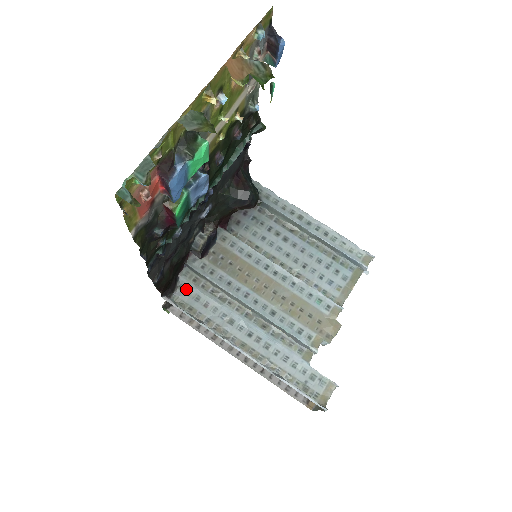
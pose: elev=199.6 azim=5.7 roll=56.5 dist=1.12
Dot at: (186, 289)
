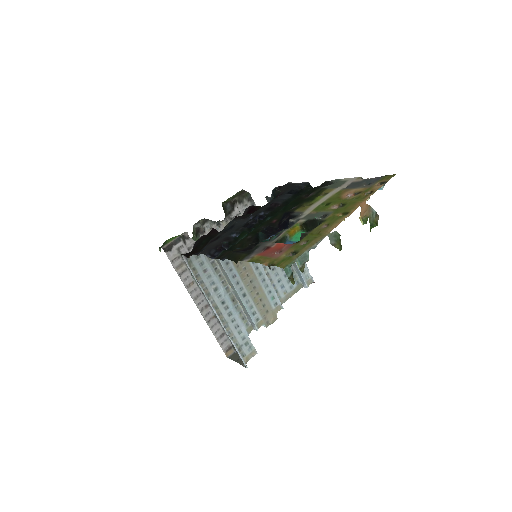
Dot at: occluded
